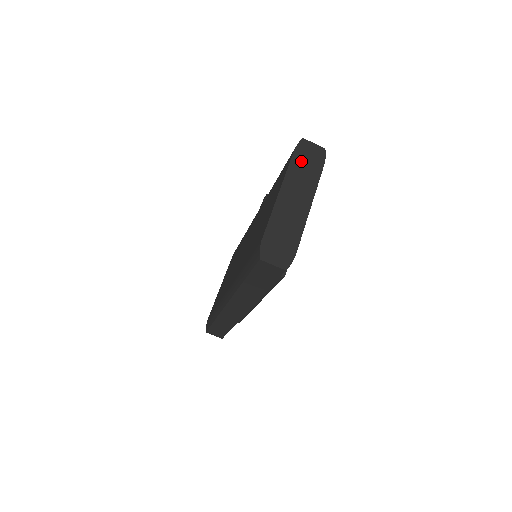
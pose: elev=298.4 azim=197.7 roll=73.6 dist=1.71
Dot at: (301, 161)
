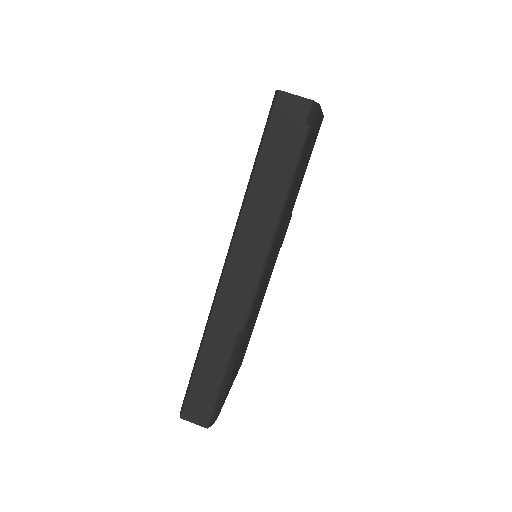
Dot at: occluded
